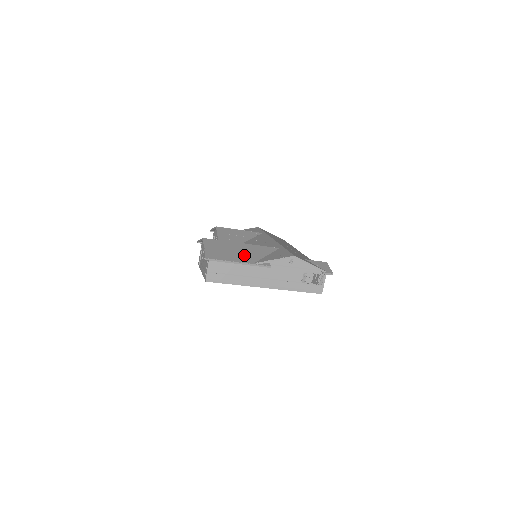
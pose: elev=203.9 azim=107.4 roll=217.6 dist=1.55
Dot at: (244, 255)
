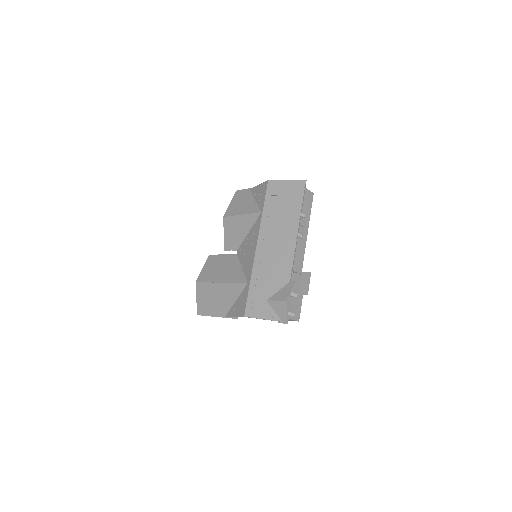
Dot at: (220, 304)
